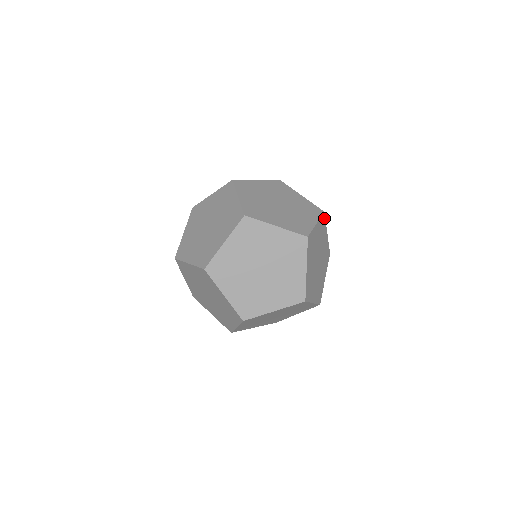
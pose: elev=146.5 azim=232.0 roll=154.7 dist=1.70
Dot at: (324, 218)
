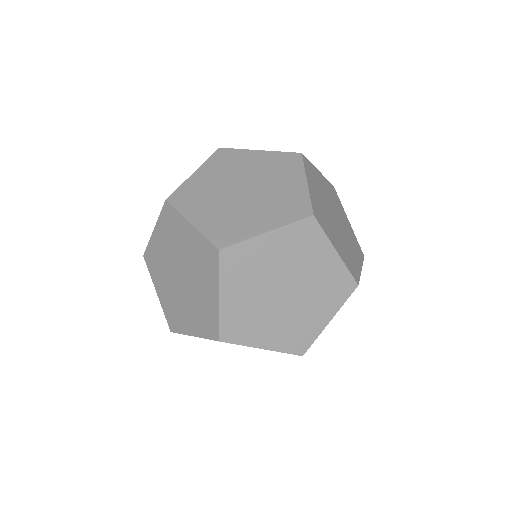
Dot at: (336, 194)
